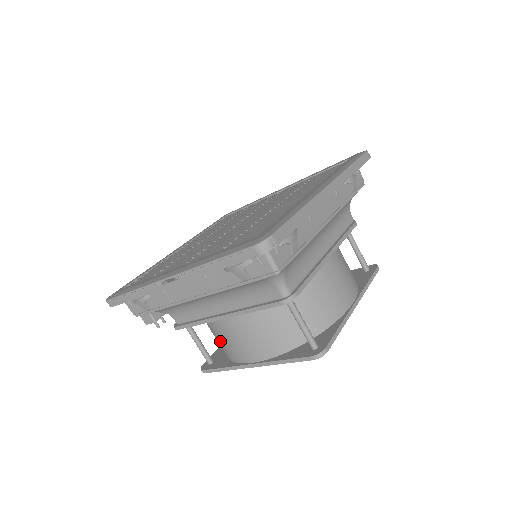
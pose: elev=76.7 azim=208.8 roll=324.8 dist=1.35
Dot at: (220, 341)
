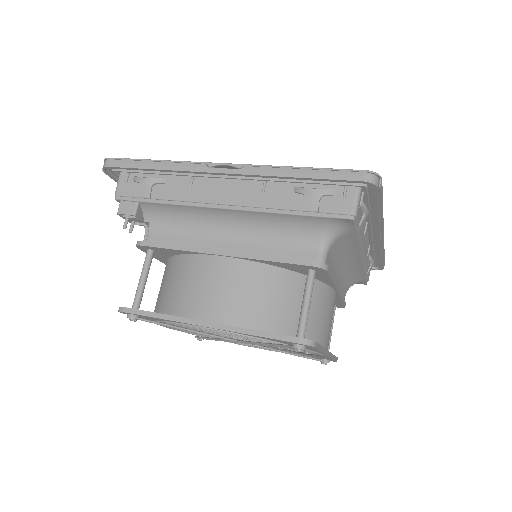
Dot at: (180, 285)
